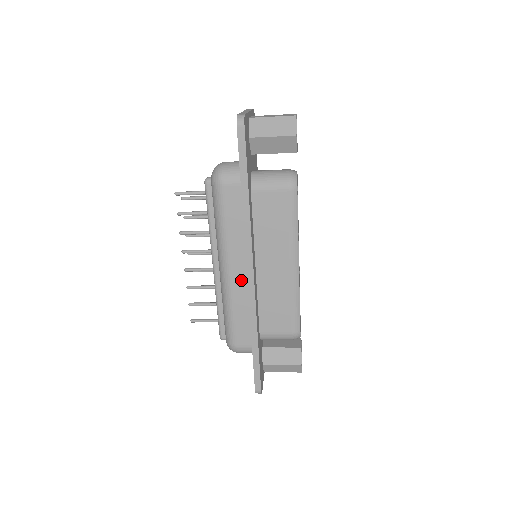
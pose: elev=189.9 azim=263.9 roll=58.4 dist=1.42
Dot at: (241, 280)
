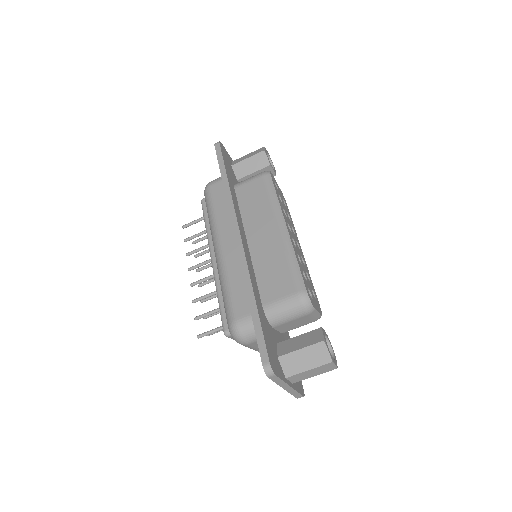
Dot at: (232, 249)
